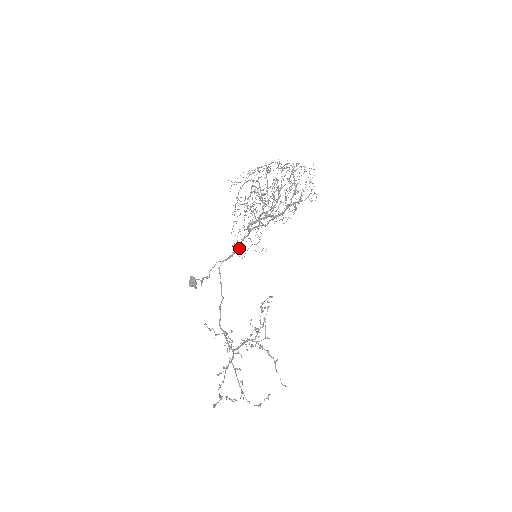
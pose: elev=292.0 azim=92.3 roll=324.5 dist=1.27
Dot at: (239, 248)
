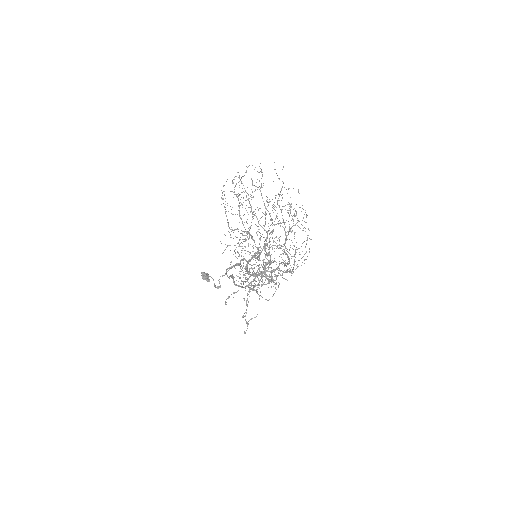
Dot at: (240, 264)
